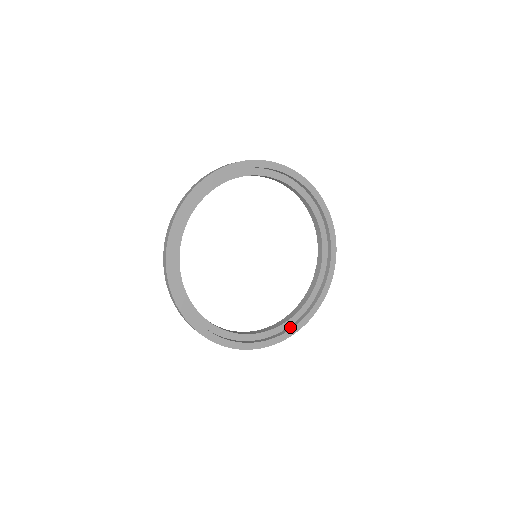
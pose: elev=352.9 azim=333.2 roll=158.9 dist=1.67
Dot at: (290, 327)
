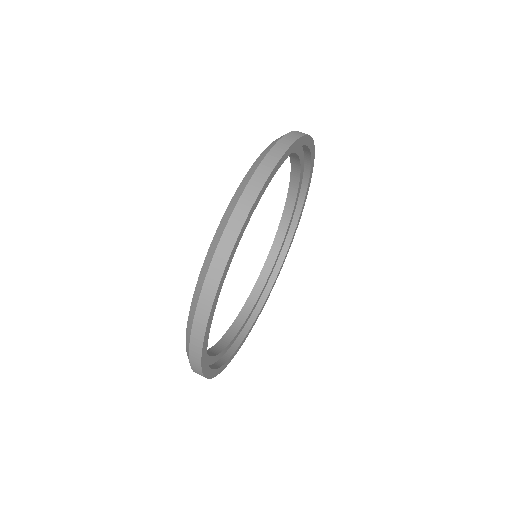
Dot at: (255, 313)
